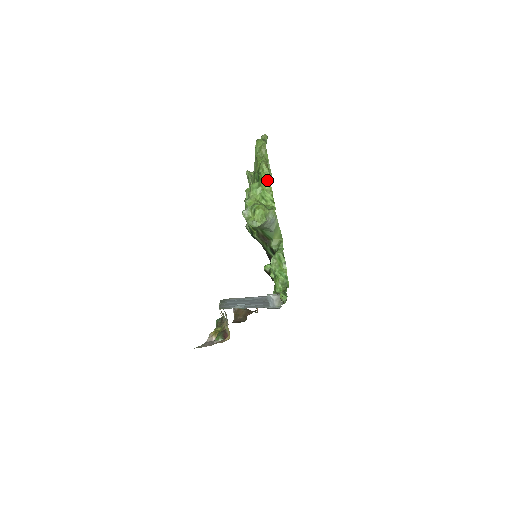
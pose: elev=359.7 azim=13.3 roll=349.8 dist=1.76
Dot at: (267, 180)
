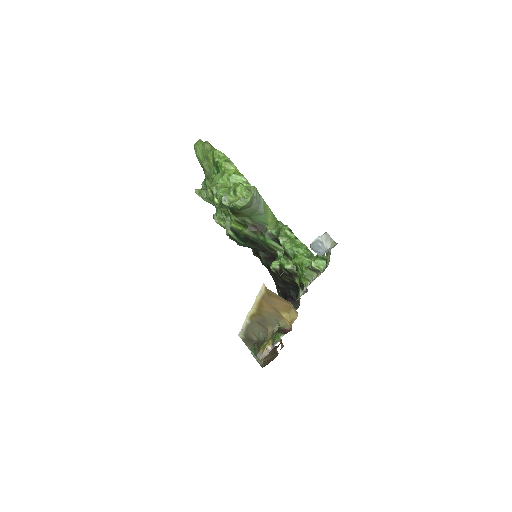
Dot at: (229, 163)
